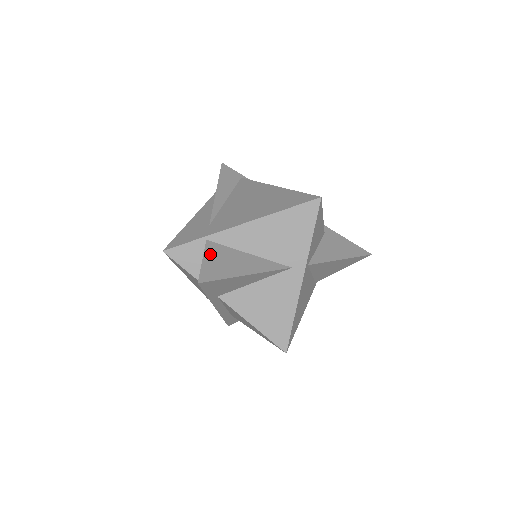
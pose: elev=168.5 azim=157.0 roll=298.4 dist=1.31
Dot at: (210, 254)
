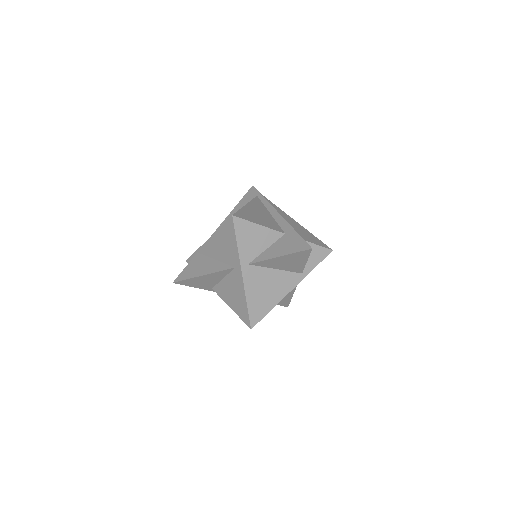
Dot at: (192, 262)
